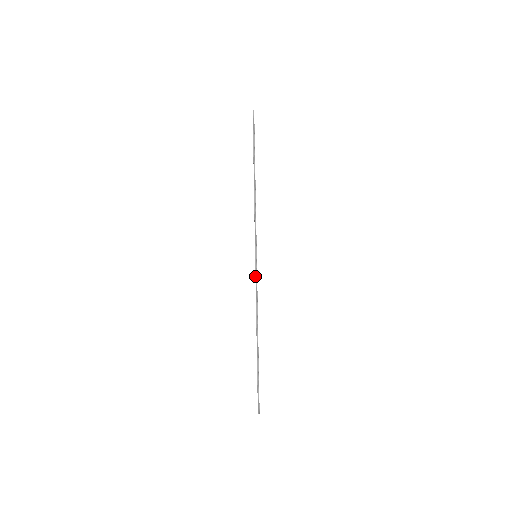
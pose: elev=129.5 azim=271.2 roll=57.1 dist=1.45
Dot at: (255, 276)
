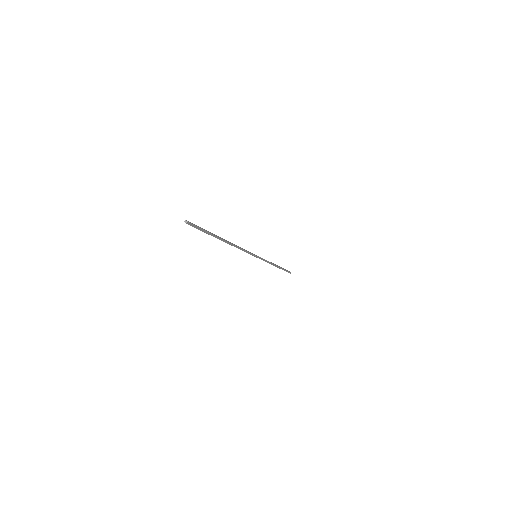
Dot at: occluded
